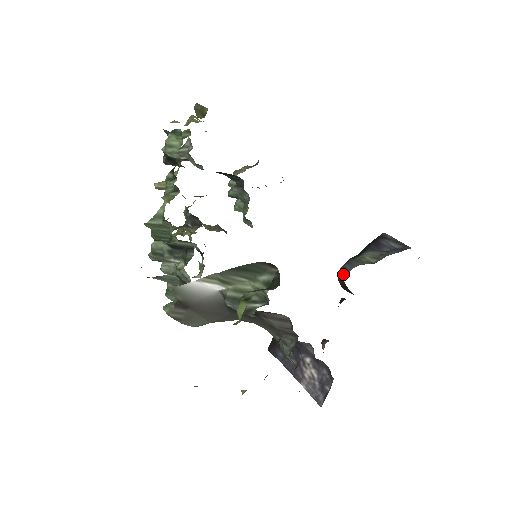
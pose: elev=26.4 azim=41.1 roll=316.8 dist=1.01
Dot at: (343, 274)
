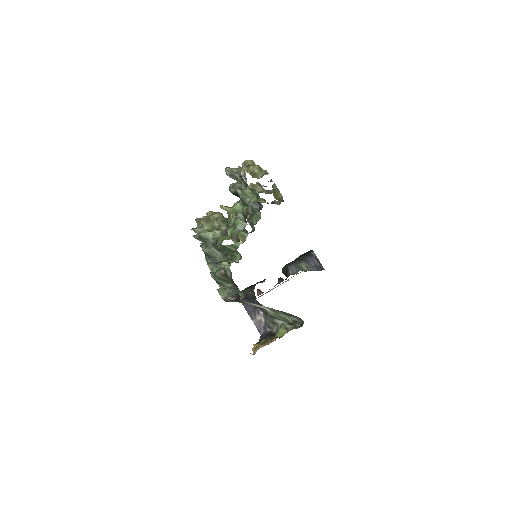
Dot at: (289, 272)
